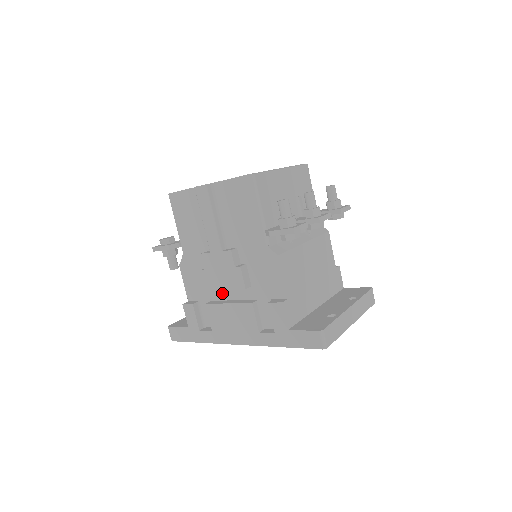
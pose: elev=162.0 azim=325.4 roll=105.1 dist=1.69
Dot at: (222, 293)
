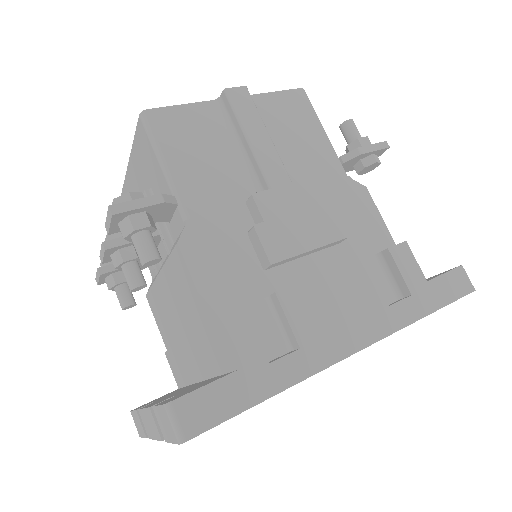
Dot at: (289, 272)
